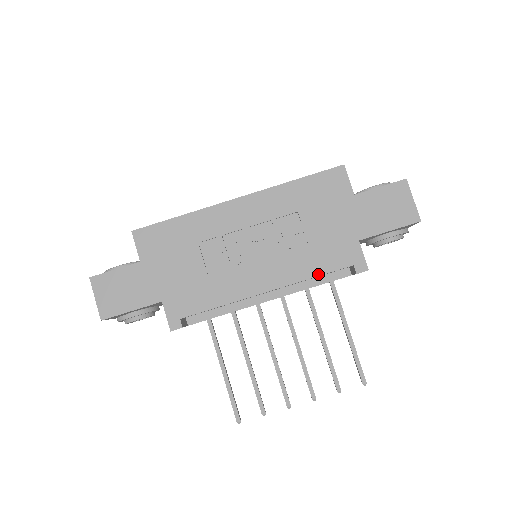
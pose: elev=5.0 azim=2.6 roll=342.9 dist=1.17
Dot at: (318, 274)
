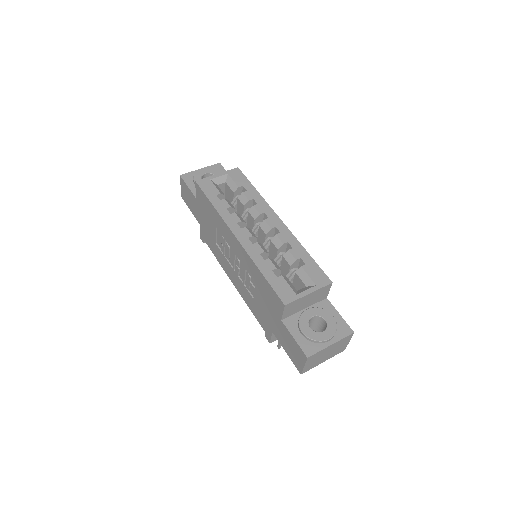
Dot at: (252, 311)
